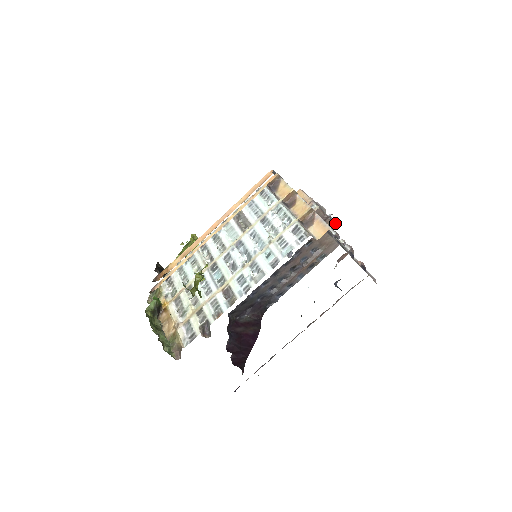
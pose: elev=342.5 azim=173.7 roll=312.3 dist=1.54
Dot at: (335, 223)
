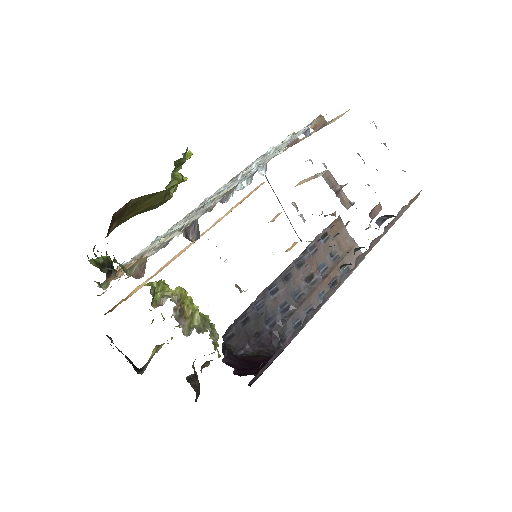
Dot at: (352, 202)
